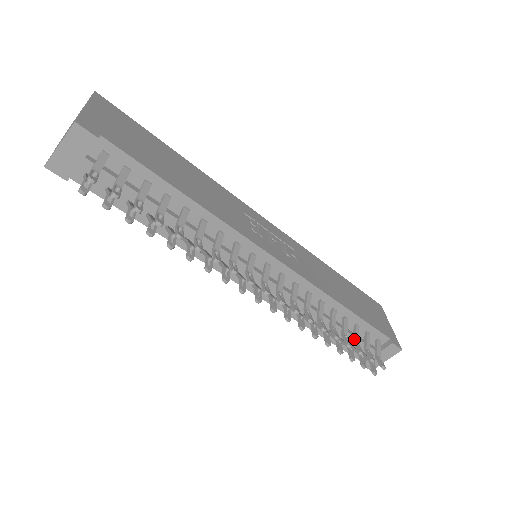
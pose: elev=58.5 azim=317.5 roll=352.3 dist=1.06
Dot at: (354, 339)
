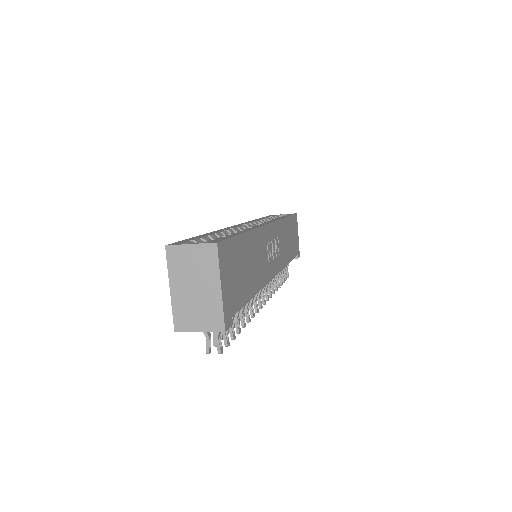
Dot at: (283, 271)
